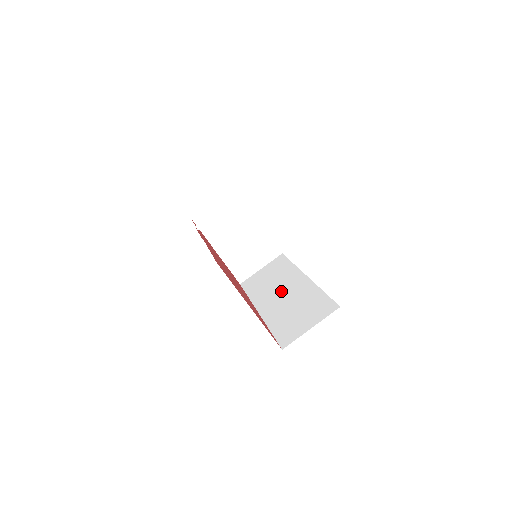
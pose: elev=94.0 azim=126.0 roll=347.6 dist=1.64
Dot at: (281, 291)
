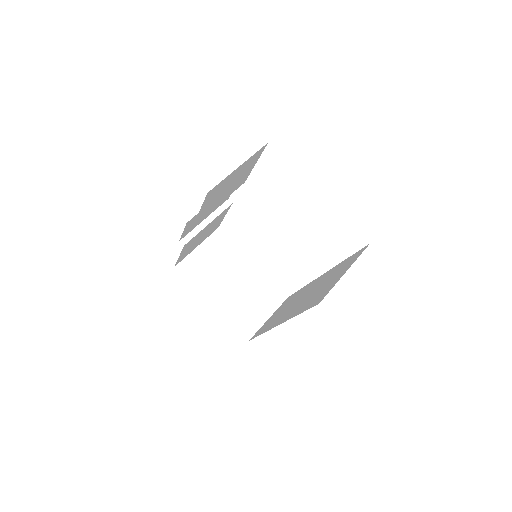
Dot at: (298, 300)
